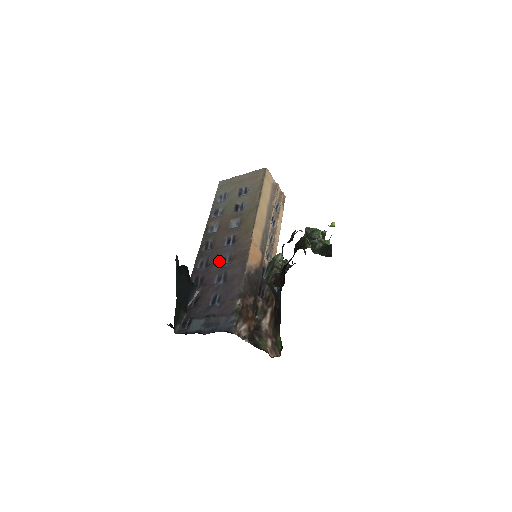
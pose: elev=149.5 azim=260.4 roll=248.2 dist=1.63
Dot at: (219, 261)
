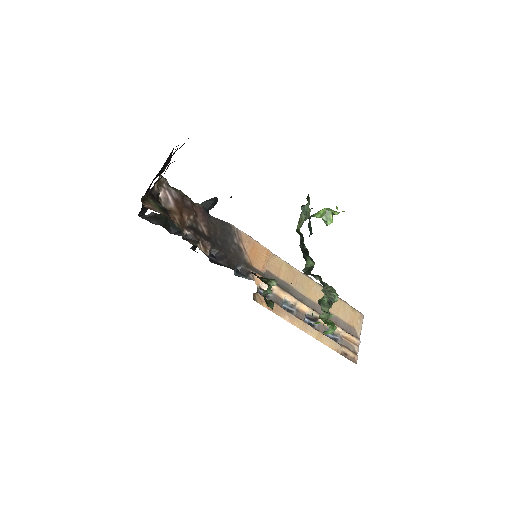
Dot at: occluded
